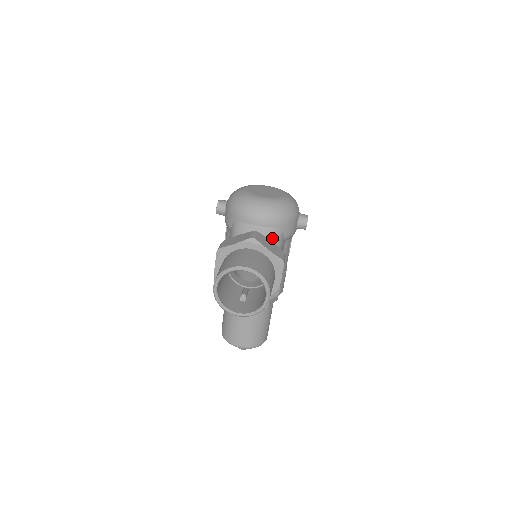
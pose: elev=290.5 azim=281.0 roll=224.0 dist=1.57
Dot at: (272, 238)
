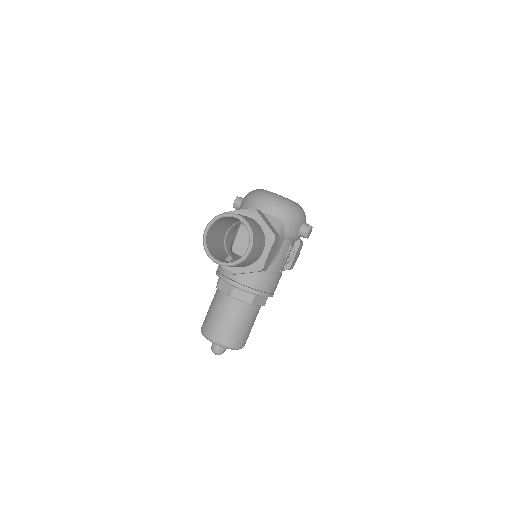
Dot at: (273, 225)
